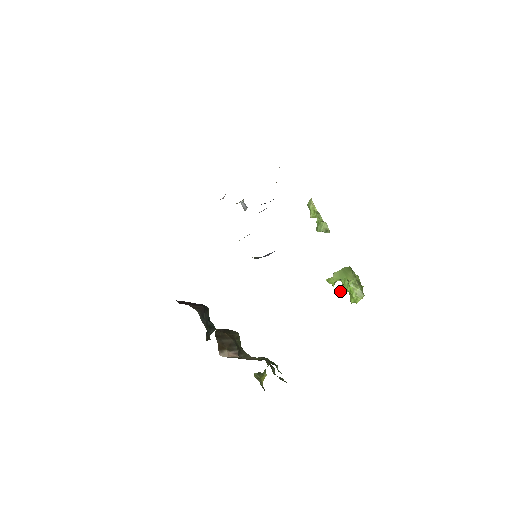
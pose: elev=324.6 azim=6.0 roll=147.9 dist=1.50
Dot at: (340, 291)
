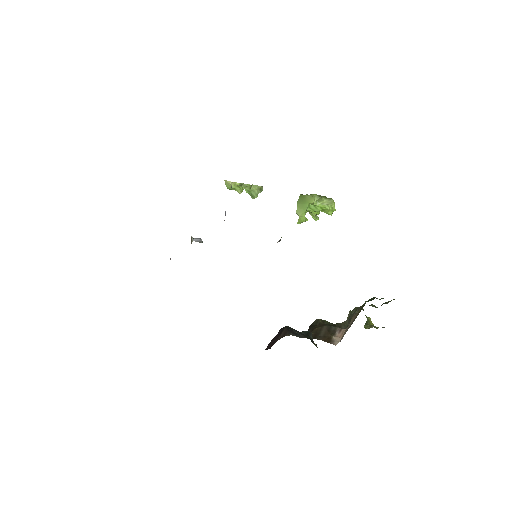
Dot at: occluded
